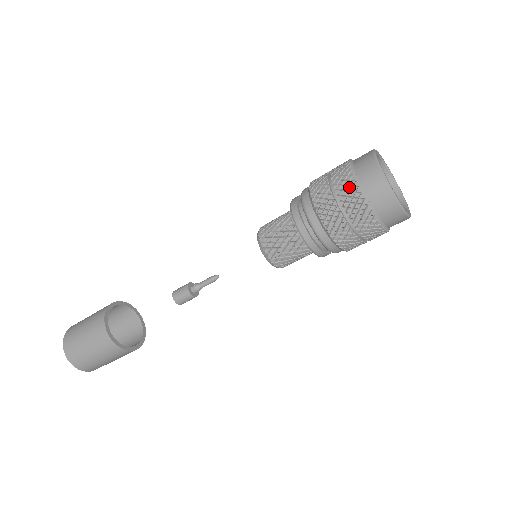
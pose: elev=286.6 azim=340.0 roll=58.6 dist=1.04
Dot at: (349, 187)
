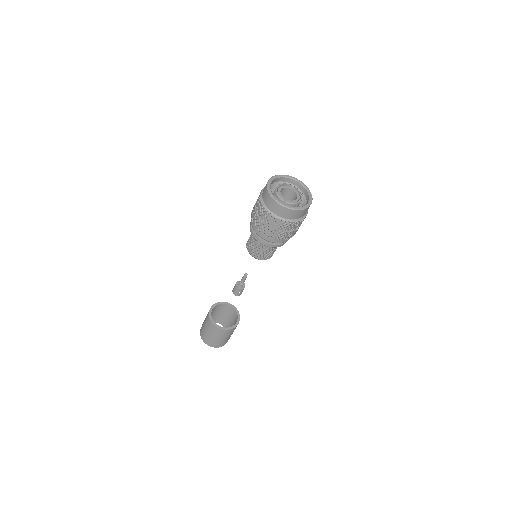
Dot at: (258, 201)
